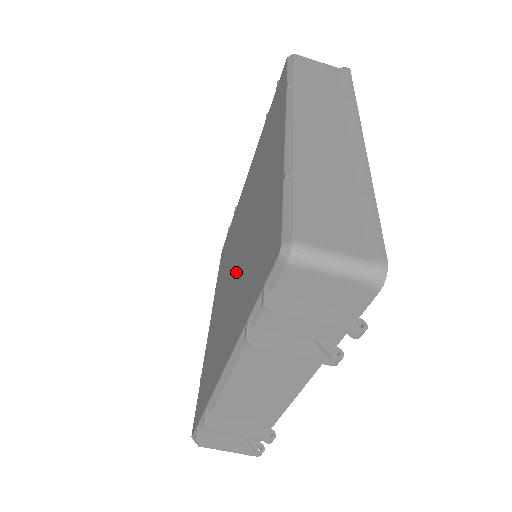
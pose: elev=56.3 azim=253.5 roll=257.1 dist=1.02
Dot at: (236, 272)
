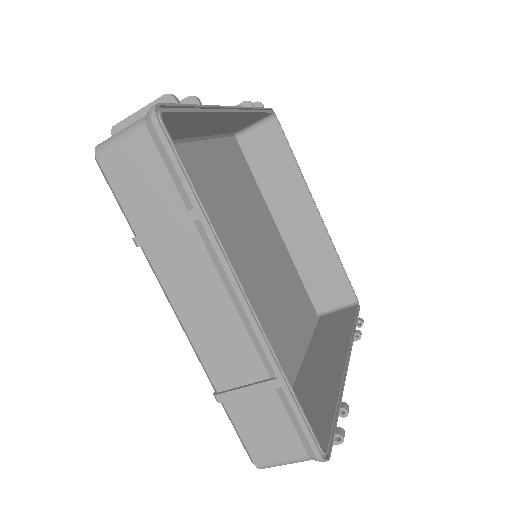
Dot at: occluded
